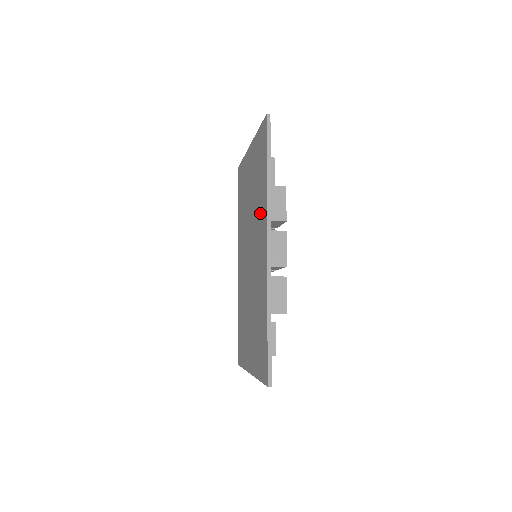
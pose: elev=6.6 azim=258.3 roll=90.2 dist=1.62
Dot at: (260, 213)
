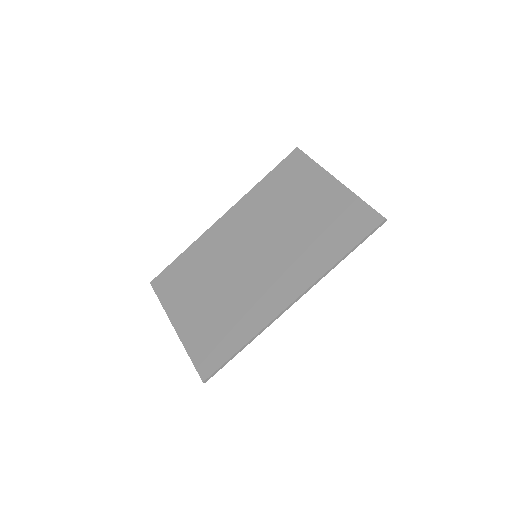
Dot at: (304, 262)
